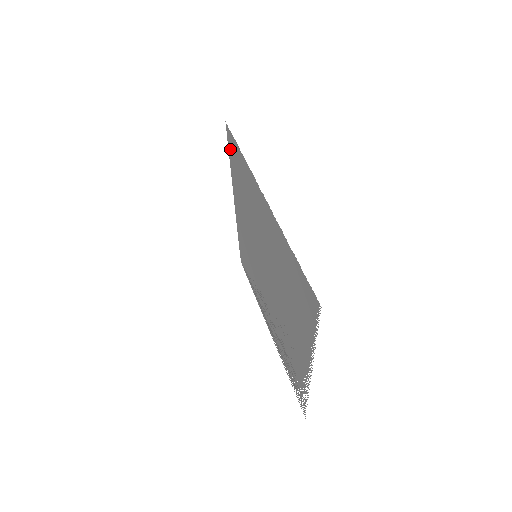
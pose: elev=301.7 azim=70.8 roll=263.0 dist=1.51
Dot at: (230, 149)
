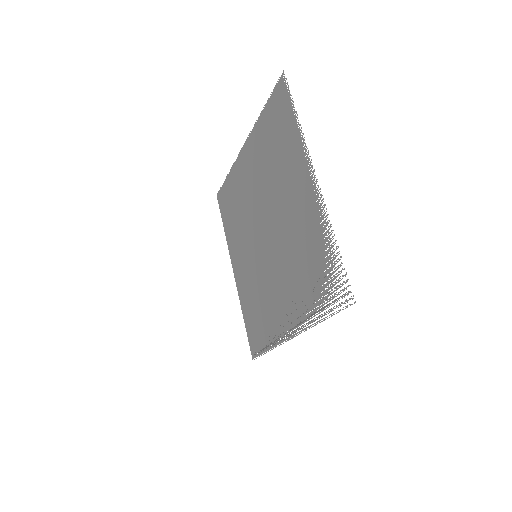
Dot at: (222, 210)
